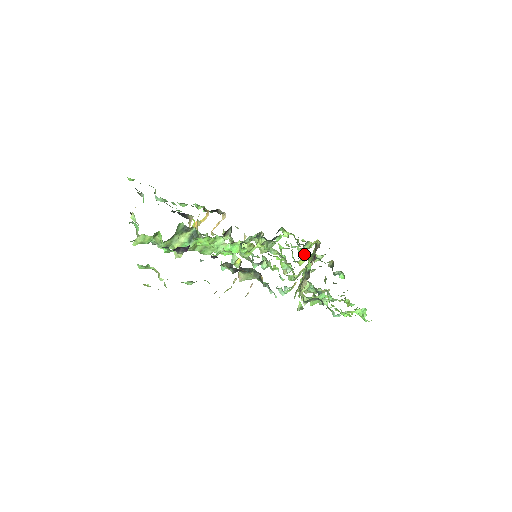
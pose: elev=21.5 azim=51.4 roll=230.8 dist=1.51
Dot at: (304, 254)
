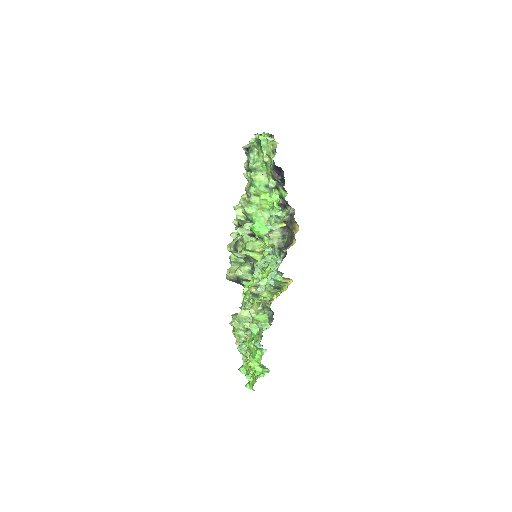
Dot at: occluded
